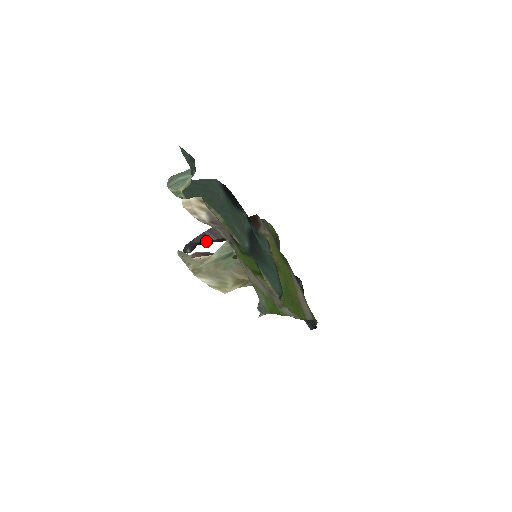
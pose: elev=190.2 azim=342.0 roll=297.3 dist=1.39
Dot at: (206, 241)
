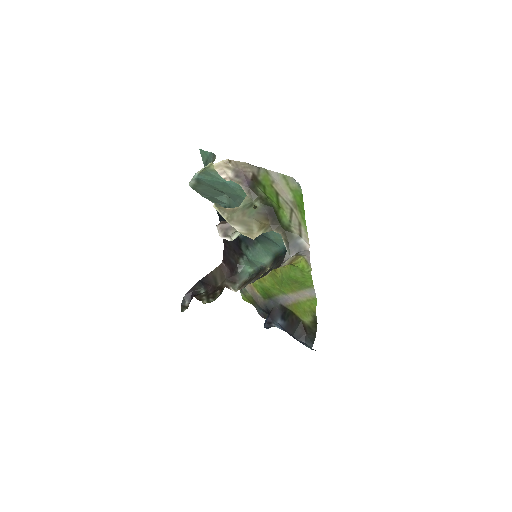
Dot at: (202, 287)
